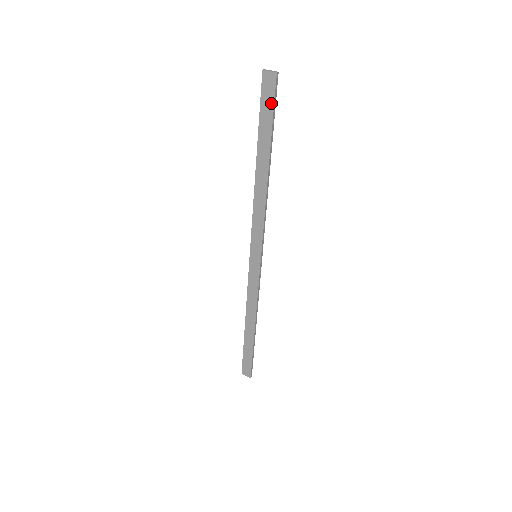
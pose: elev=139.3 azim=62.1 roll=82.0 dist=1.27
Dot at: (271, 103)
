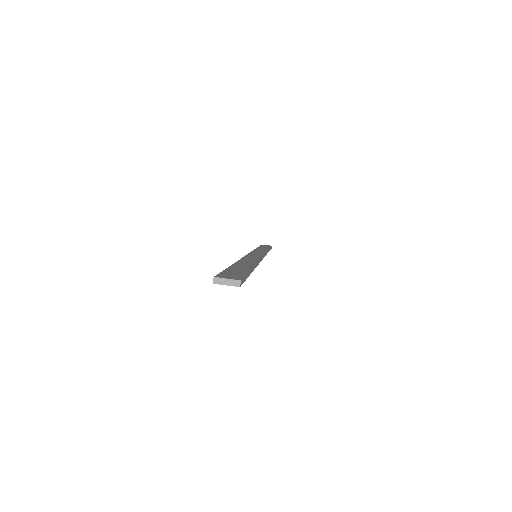
Dot at: occluded
